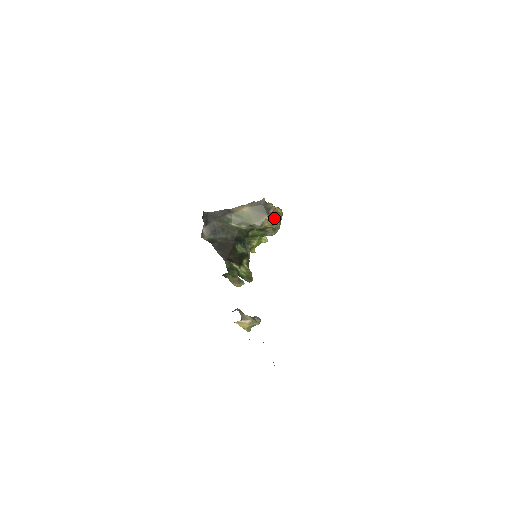
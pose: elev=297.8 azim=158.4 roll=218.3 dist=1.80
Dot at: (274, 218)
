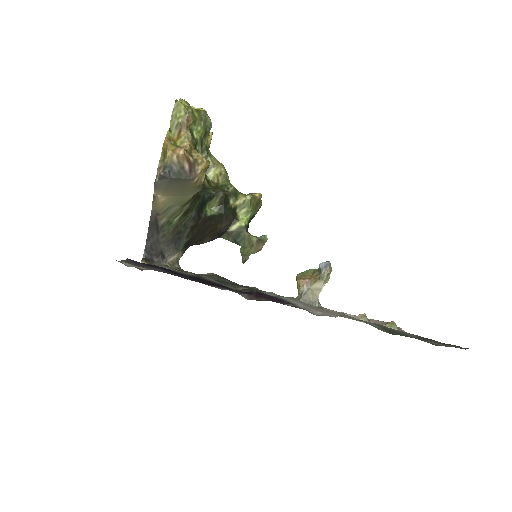
Dot at: (192, 142)
